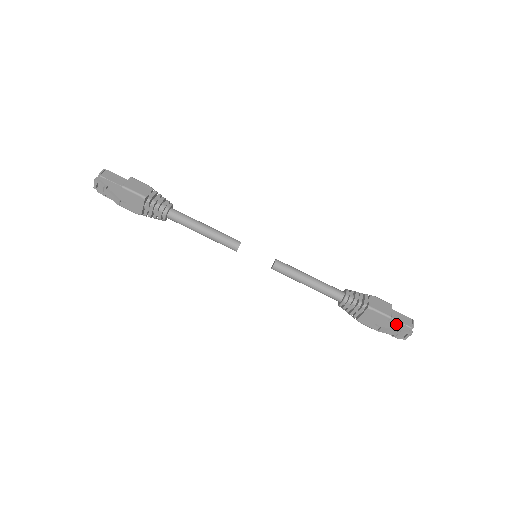
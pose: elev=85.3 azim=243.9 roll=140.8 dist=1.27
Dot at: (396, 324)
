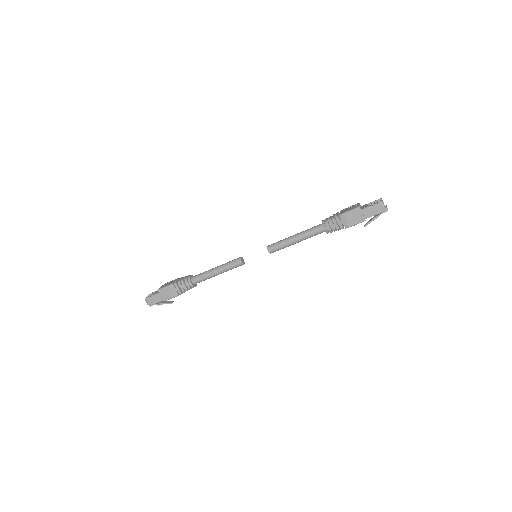
Dot at: occluded
